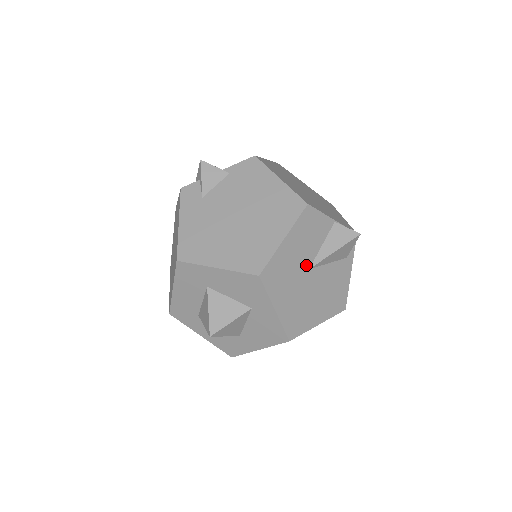
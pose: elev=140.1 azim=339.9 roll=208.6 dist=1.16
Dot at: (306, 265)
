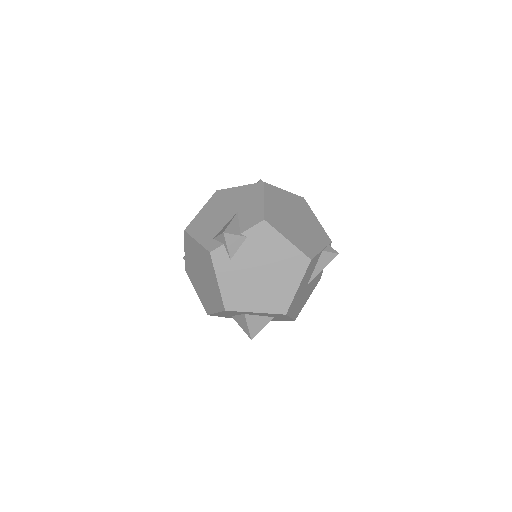
Dot at: (306, 285)
